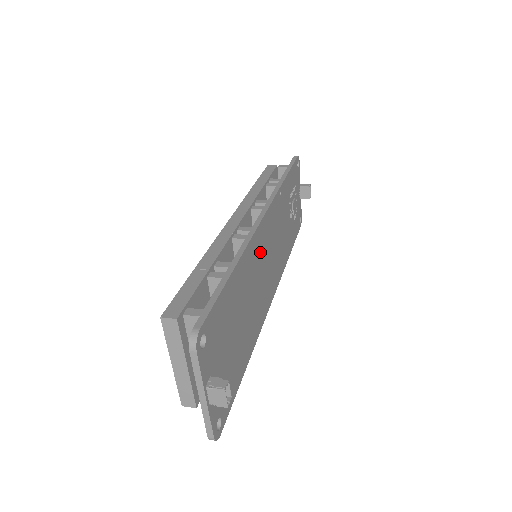
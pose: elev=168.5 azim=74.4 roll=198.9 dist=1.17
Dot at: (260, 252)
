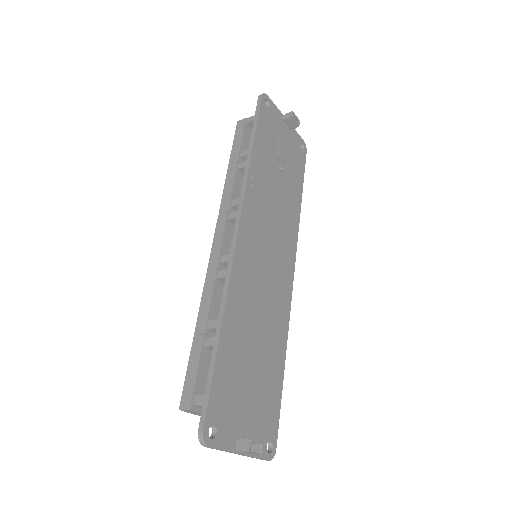
Dot at: (250, 271)
